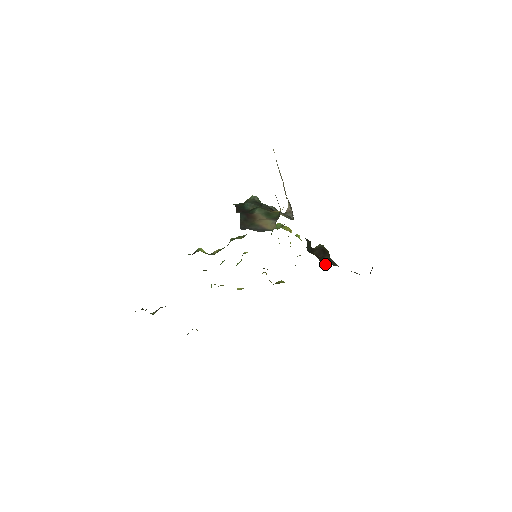
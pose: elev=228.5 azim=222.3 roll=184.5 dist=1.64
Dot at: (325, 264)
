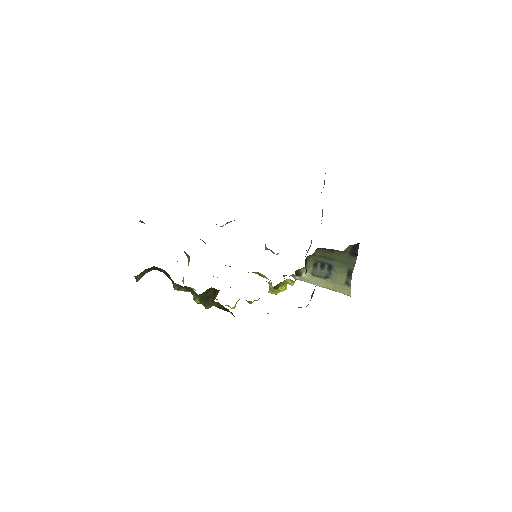
Dot at: occluded
